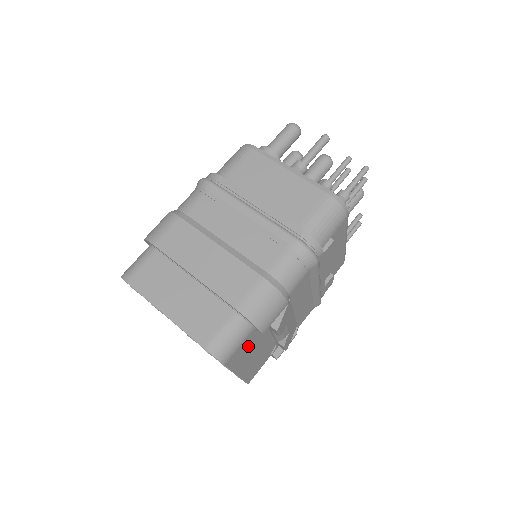
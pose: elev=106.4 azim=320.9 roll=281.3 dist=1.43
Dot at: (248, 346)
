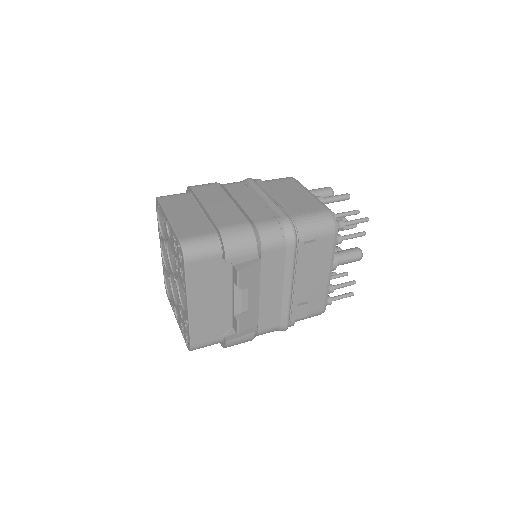
Dot at: (210, 275)
